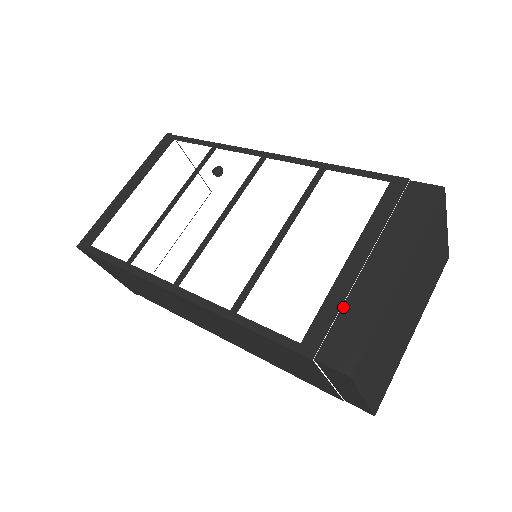
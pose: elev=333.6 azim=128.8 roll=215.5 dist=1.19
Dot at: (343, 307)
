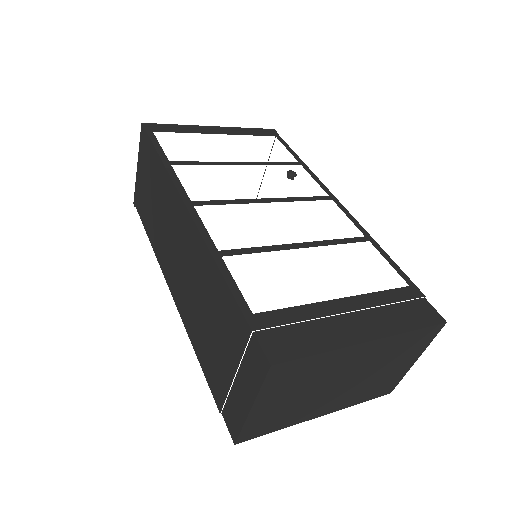
Dot at: (307, 322)
